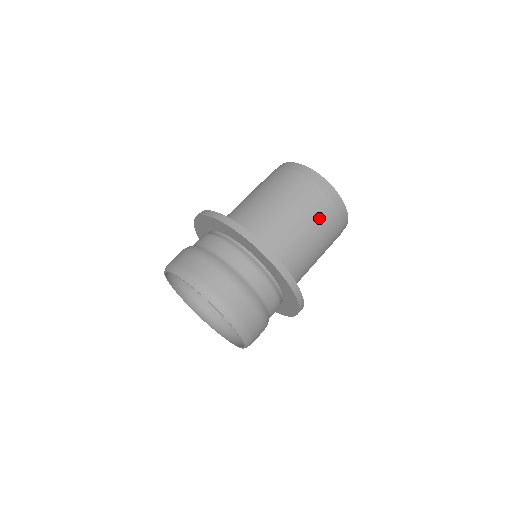
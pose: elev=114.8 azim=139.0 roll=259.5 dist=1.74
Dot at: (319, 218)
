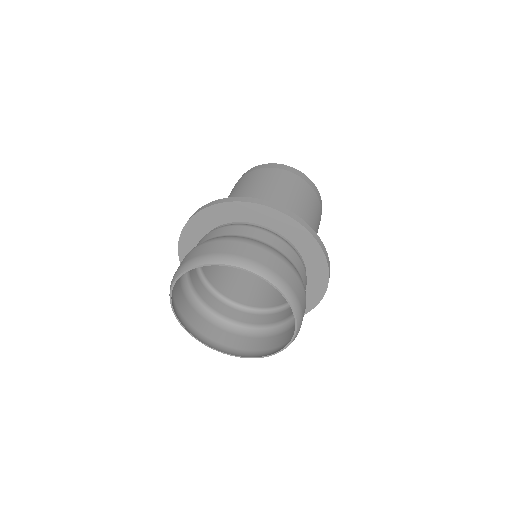
Dot at: (304, 196)
